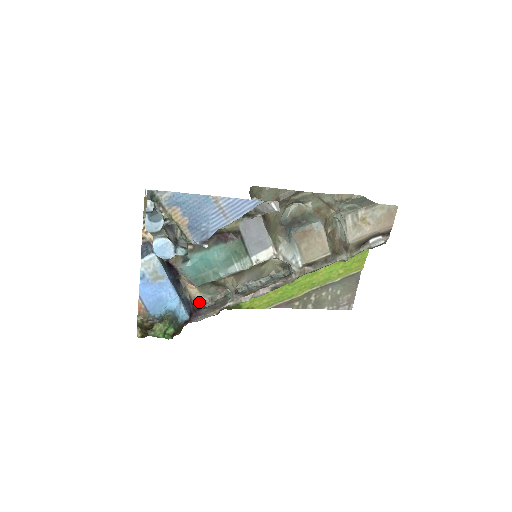
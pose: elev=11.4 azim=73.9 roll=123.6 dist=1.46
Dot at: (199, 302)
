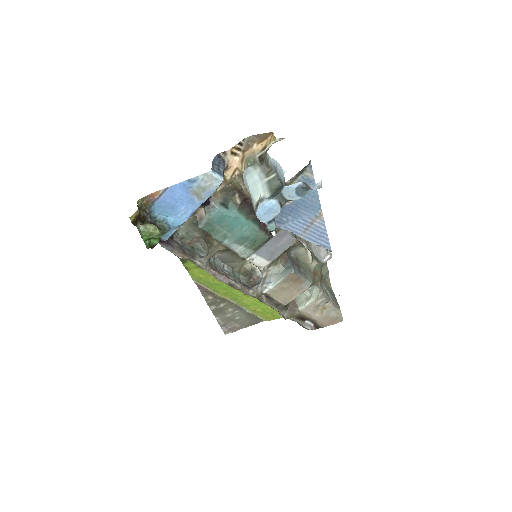
Dot at: occluded
